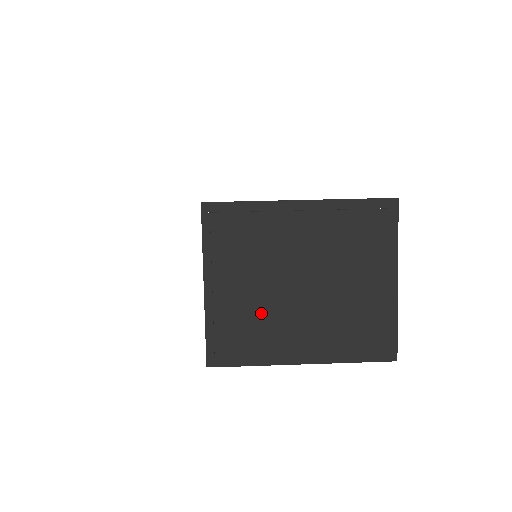
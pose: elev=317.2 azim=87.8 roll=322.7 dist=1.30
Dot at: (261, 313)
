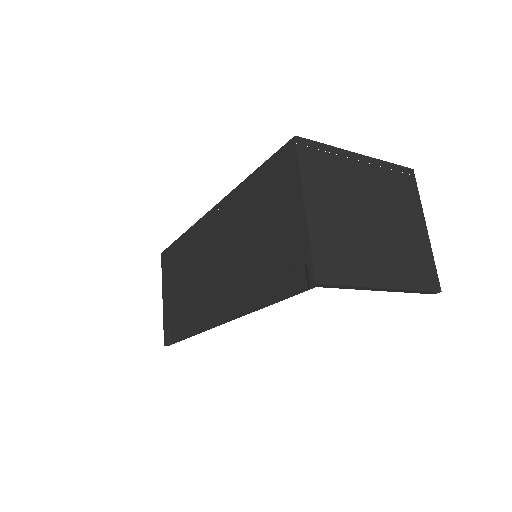
Dot at: (350, 237)
